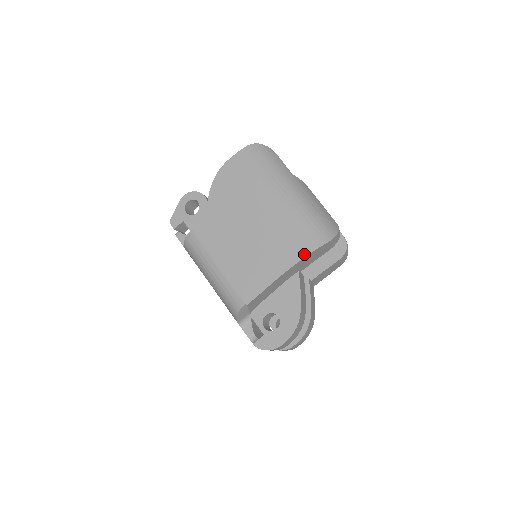
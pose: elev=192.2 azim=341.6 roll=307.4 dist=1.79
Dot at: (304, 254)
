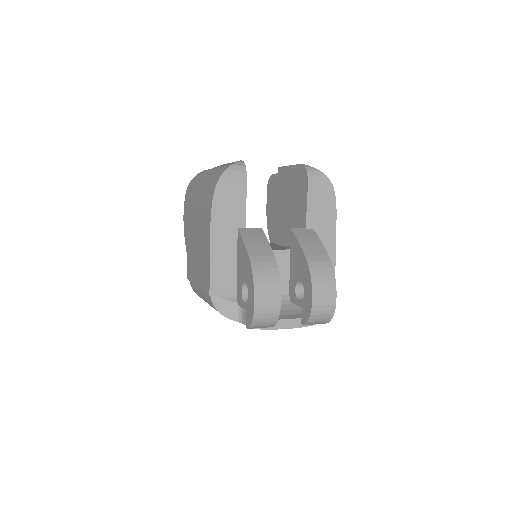
Dot at: (210, 209)
